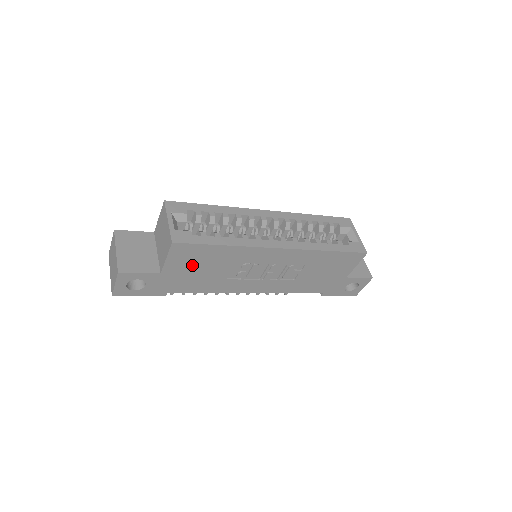
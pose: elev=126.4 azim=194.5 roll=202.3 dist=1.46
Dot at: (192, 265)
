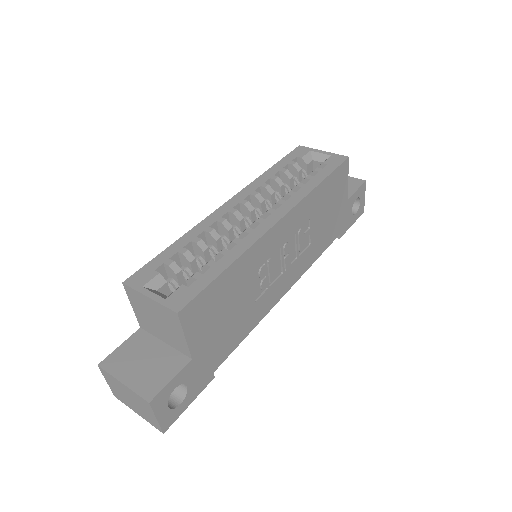
Dot at: (214, 319)
